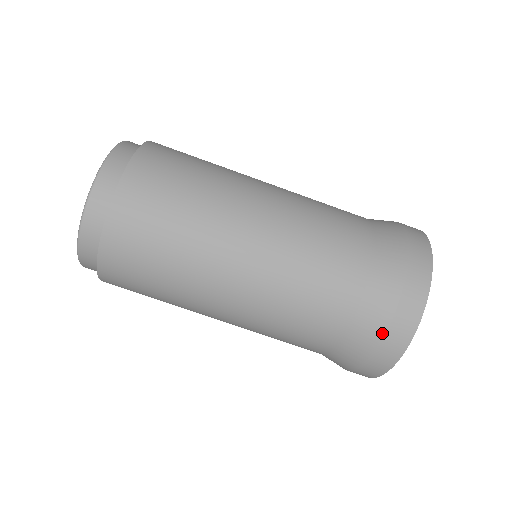
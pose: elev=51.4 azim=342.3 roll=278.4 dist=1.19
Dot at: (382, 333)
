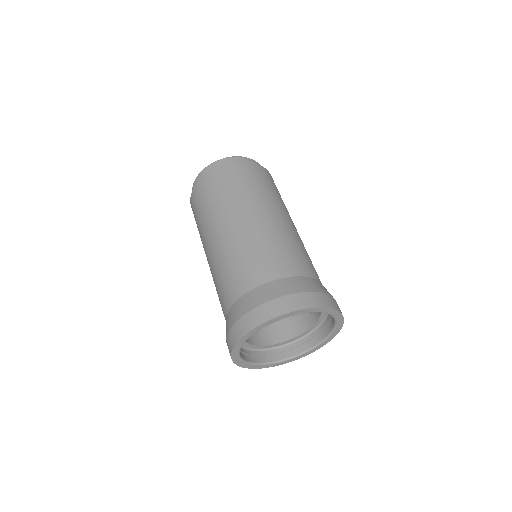
Dot at: (264, 301)
